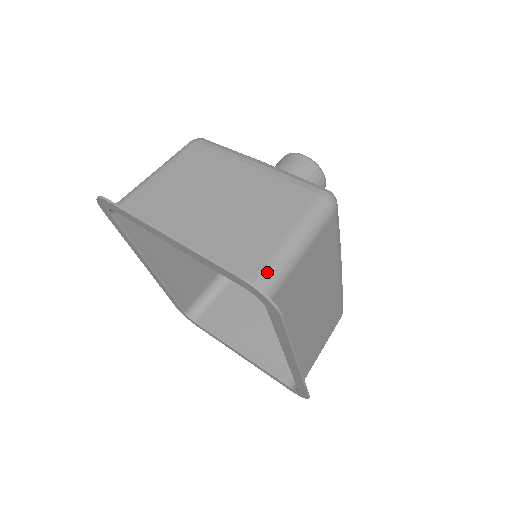
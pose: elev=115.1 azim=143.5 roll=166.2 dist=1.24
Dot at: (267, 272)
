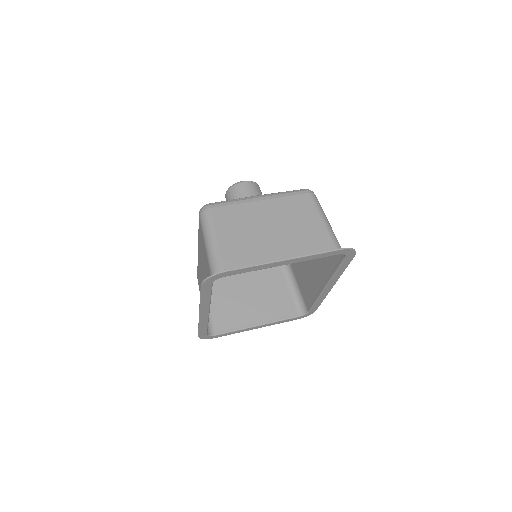
Dot at: (335, 242)
